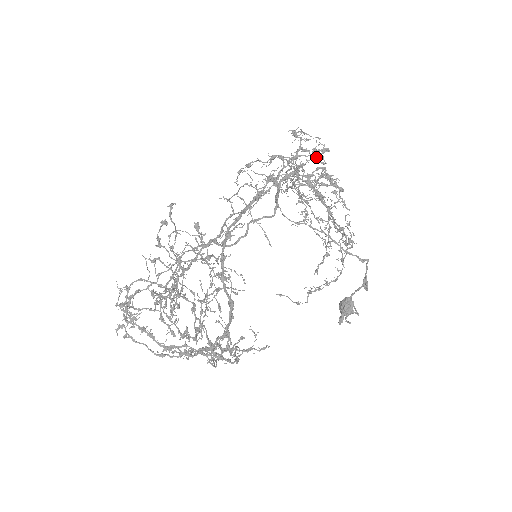
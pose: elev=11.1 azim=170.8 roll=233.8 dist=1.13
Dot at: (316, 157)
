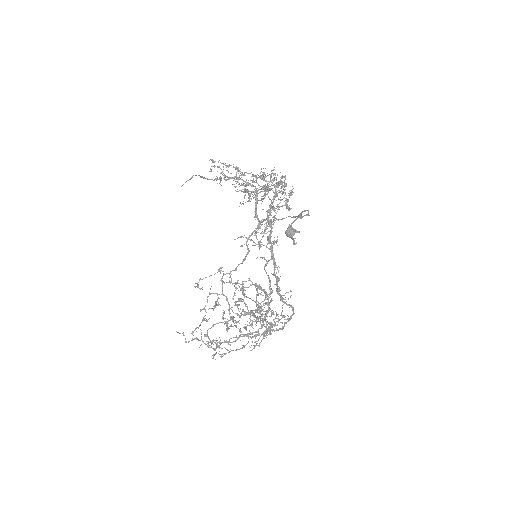
Dot at: occluded
